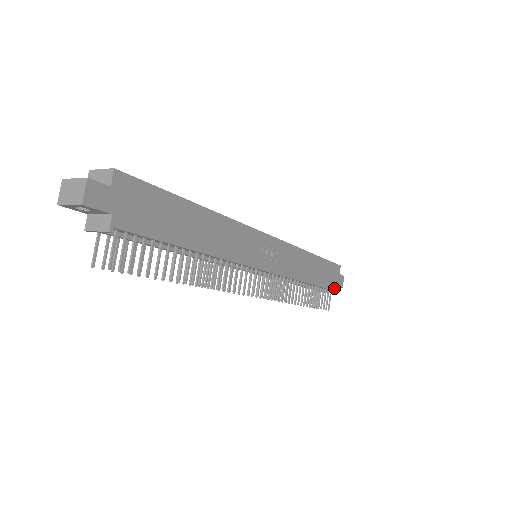
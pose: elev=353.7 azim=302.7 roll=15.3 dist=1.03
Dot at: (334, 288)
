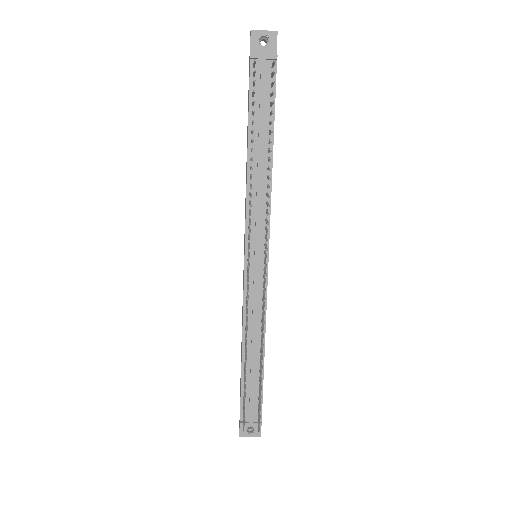
Dot at: (261, 416)
